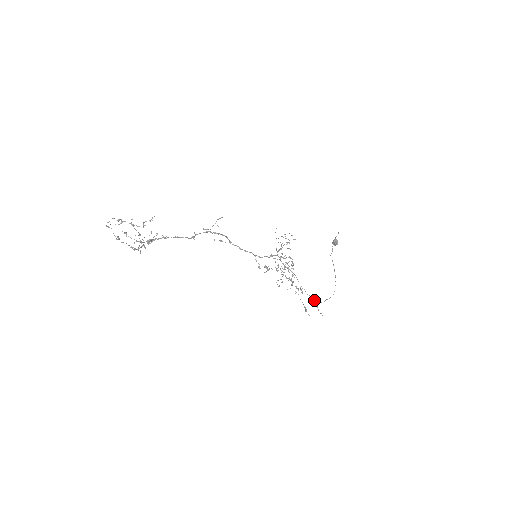
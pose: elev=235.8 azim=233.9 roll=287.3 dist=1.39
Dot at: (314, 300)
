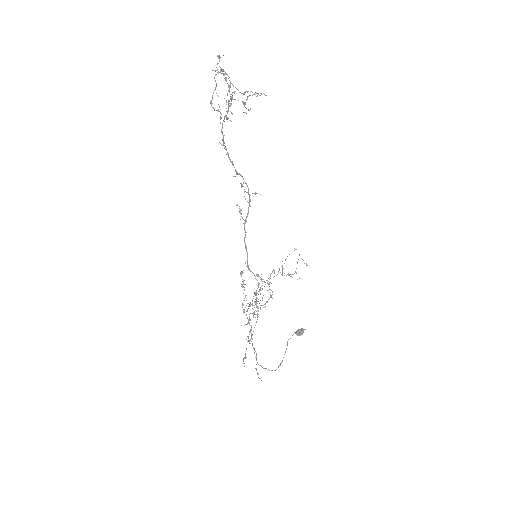
Dot at: (256, 358)
